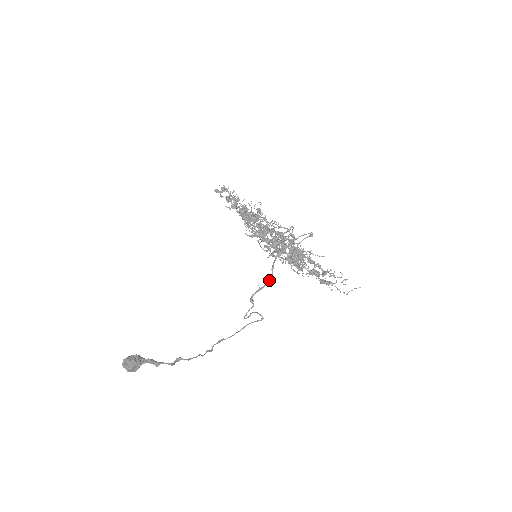
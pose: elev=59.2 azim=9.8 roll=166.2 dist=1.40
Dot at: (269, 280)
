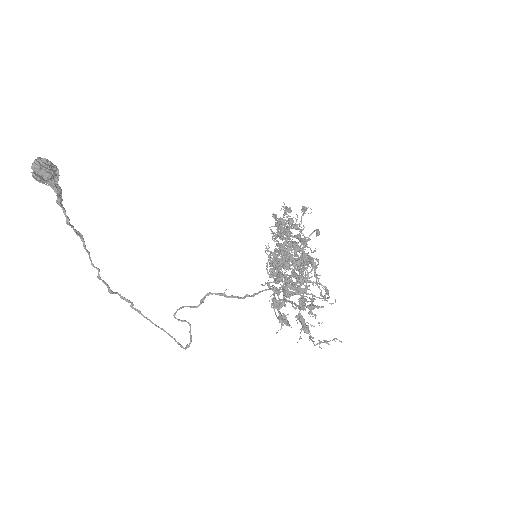
Dot at: (241, 298)
